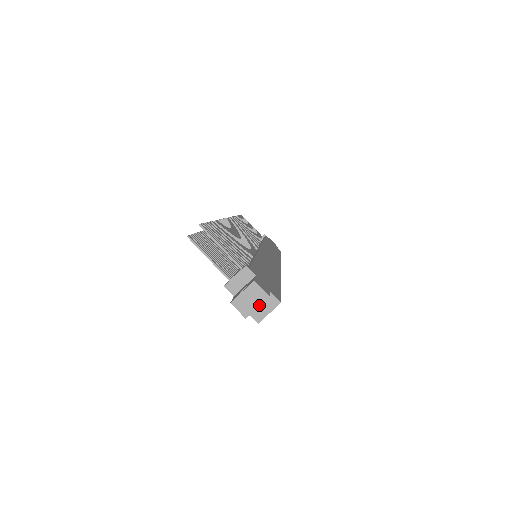
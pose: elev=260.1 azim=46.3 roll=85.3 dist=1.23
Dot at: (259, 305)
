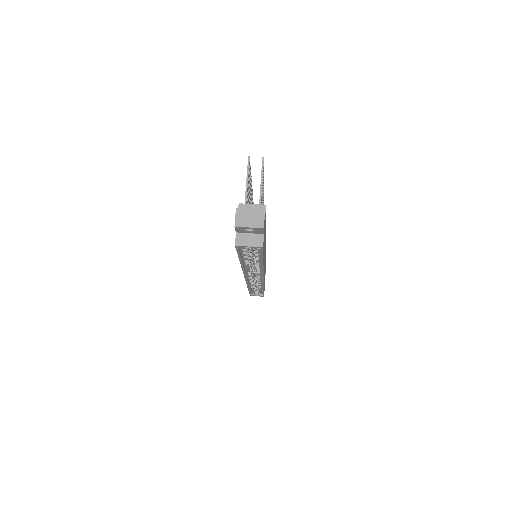
Dot at: (252, 227)
